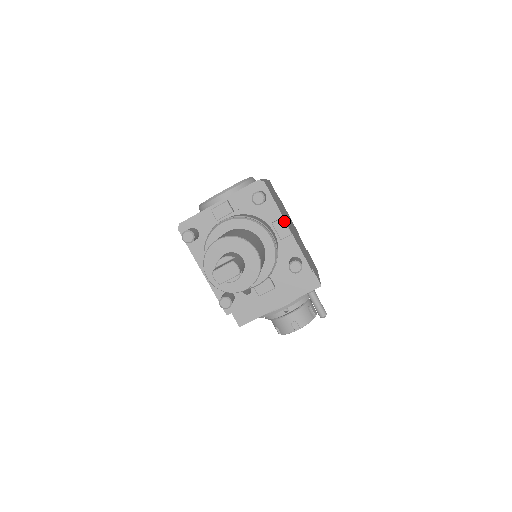
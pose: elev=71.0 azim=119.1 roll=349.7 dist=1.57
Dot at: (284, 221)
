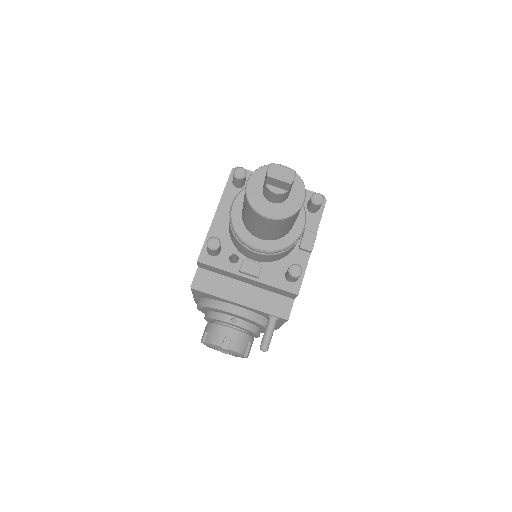
Dot at: occluded
